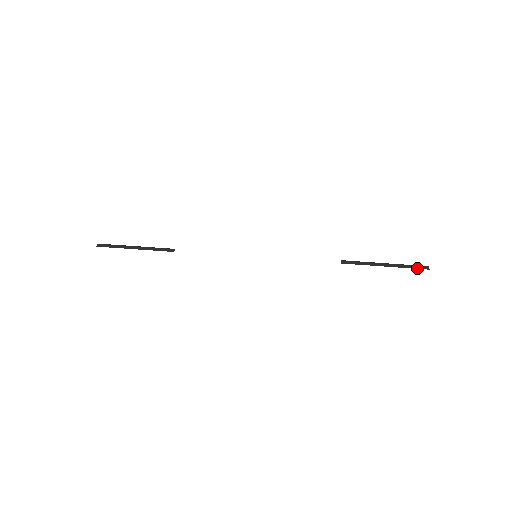
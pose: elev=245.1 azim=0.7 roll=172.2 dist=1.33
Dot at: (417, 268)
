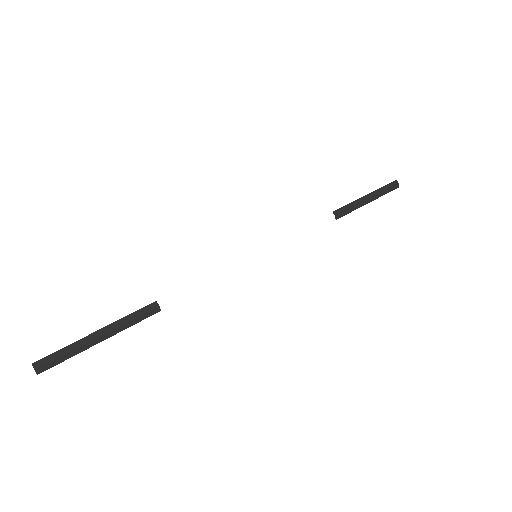
Dot at: occluded
